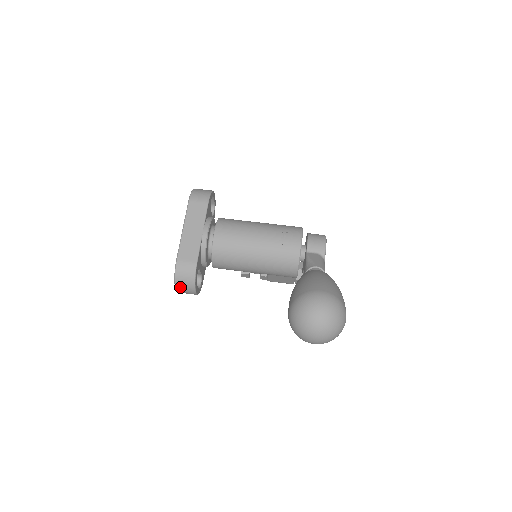
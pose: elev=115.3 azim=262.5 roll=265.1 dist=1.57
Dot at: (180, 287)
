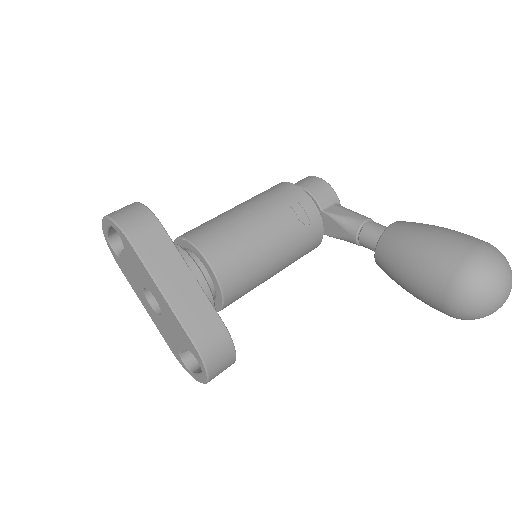
Dot at: (215, 375)
